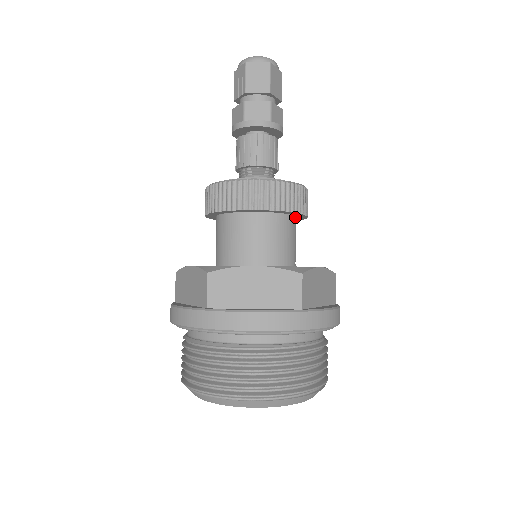
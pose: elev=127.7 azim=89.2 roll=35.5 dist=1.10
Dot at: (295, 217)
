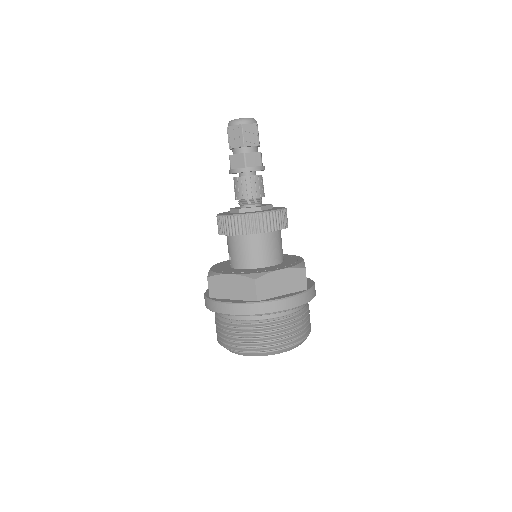
Dot at: occluded
